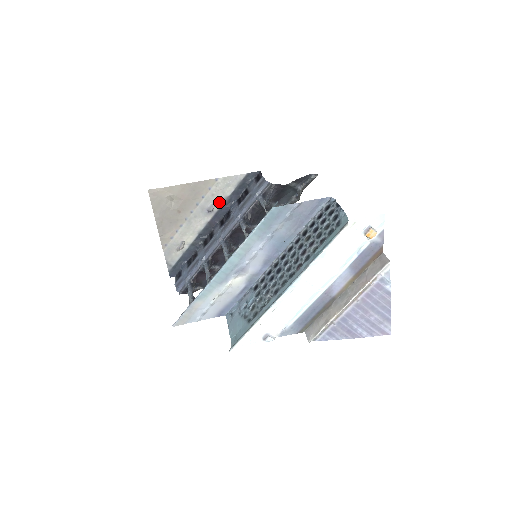
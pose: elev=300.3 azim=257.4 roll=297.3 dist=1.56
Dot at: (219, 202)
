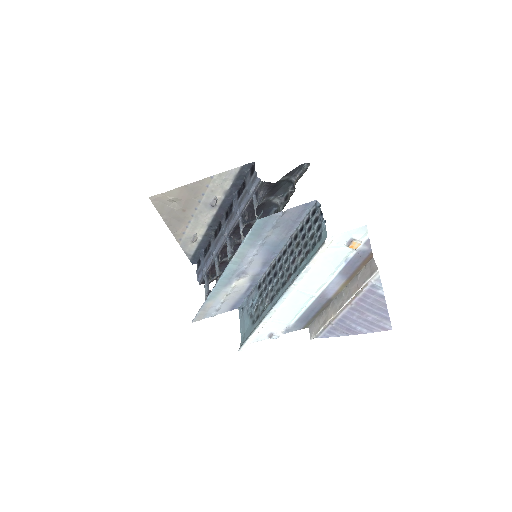
Dot at: (220, 196)
